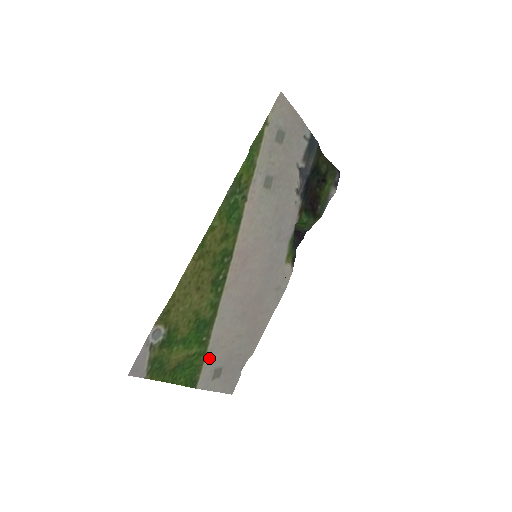
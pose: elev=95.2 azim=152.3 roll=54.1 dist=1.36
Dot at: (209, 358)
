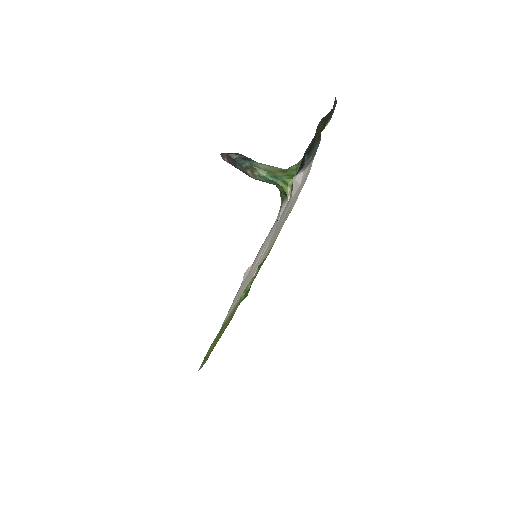
Dot at: occluded
